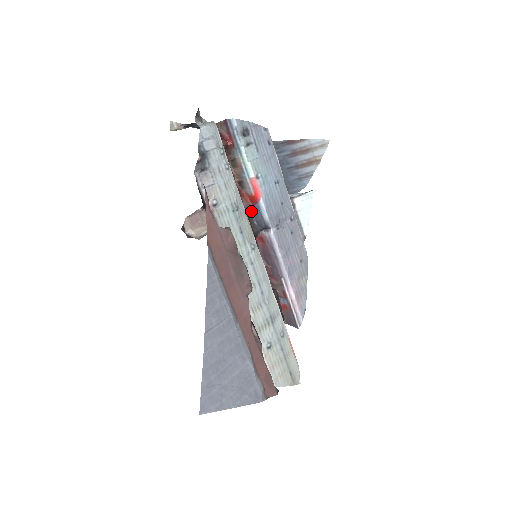
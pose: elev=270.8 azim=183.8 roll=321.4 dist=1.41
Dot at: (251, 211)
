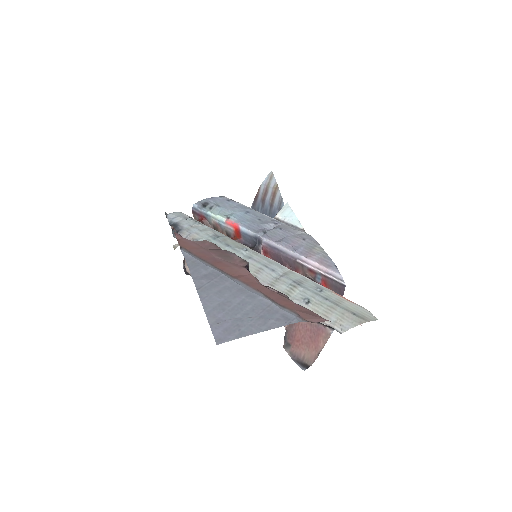
Dot at: (244, 242)
